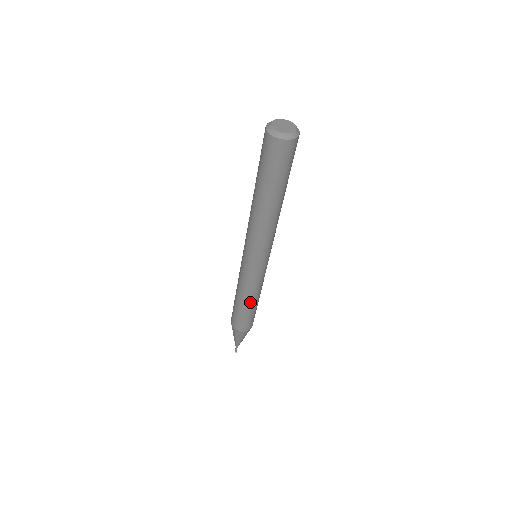
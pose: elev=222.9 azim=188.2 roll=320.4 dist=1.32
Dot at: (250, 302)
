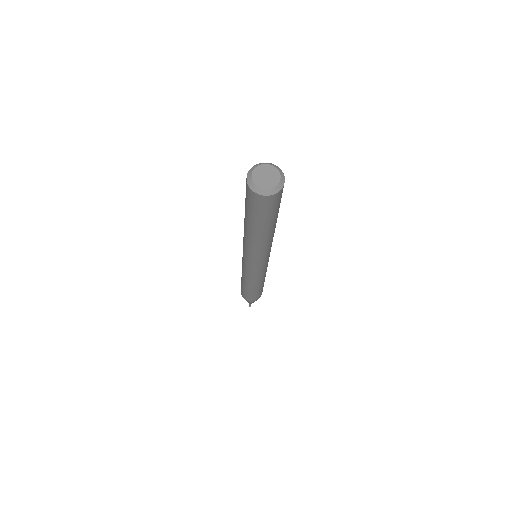
Dot at: (247, 285)
